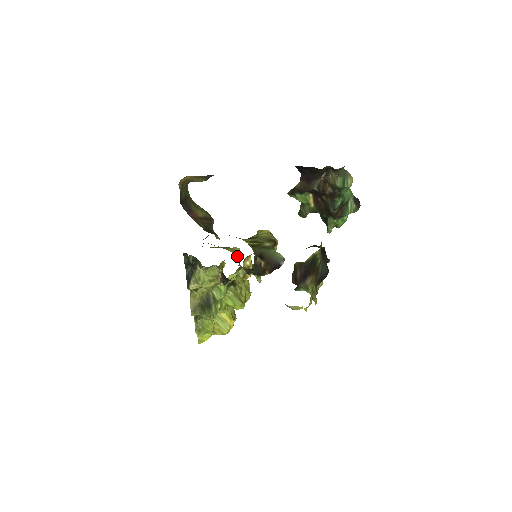
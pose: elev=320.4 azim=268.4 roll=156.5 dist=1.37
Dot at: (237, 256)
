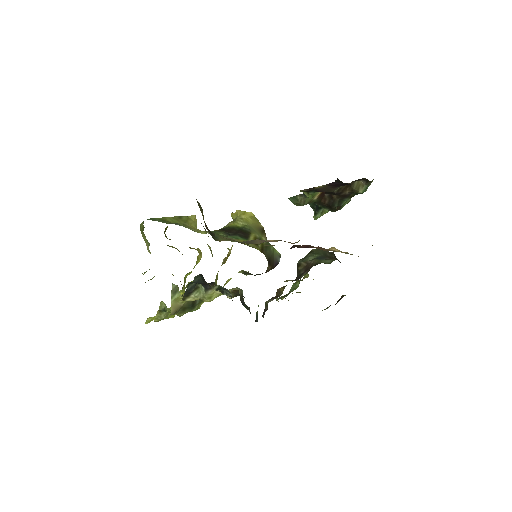
Dot at: occluded
